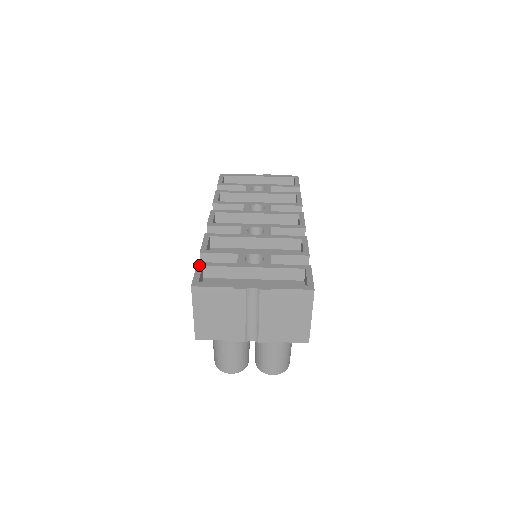
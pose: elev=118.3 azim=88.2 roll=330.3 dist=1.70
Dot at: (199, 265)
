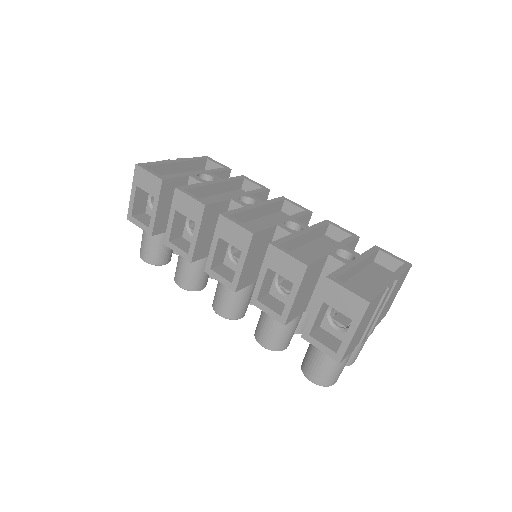
Dot at: (333, 279)
